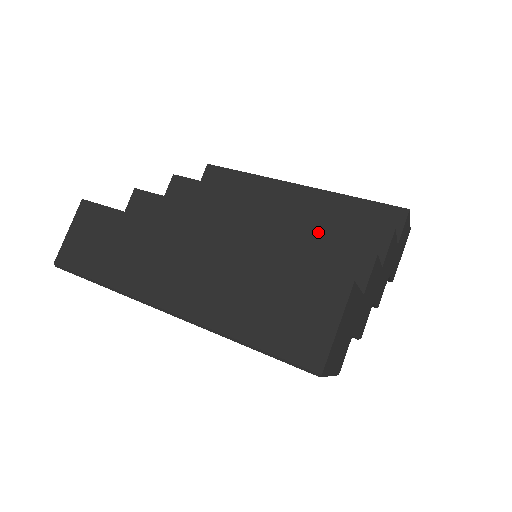
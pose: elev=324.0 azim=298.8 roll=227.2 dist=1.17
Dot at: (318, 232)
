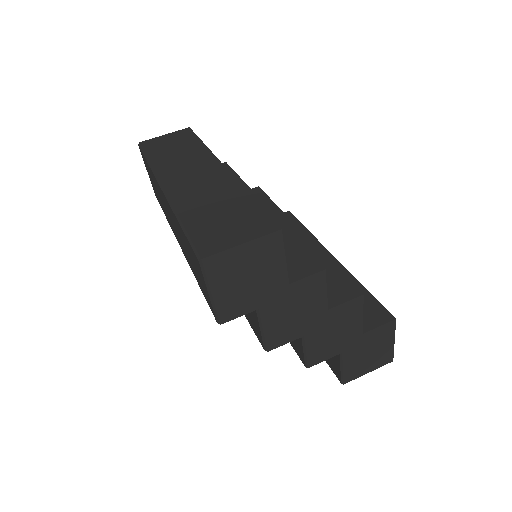
Dot at: occluded
